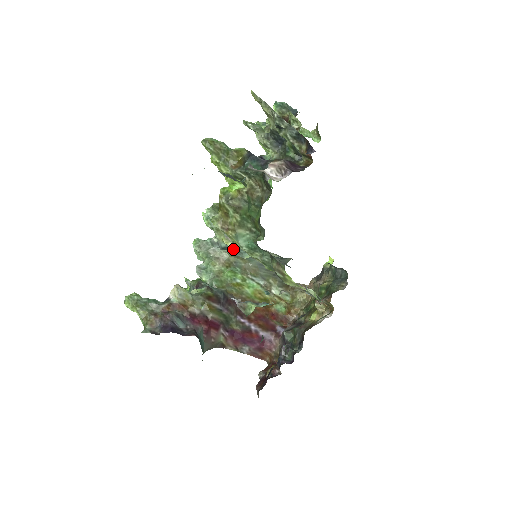
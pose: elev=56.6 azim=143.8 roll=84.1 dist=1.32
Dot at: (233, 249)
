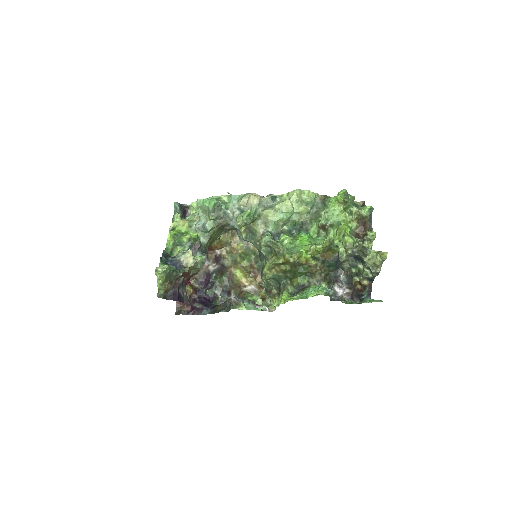
Dot at: (241, 235)
